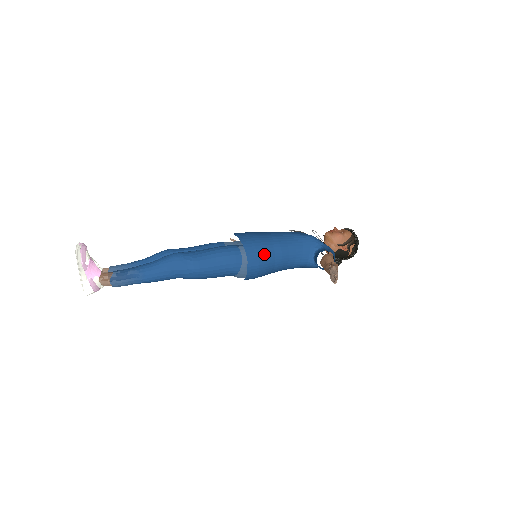
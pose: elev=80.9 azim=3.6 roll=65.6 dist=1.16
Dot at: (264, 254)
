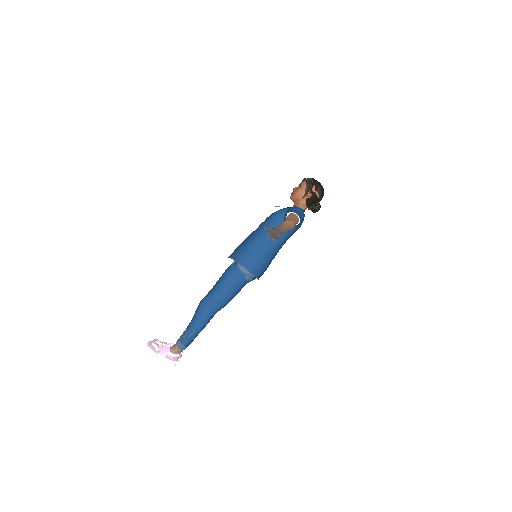
Dot at: (251, 253)
